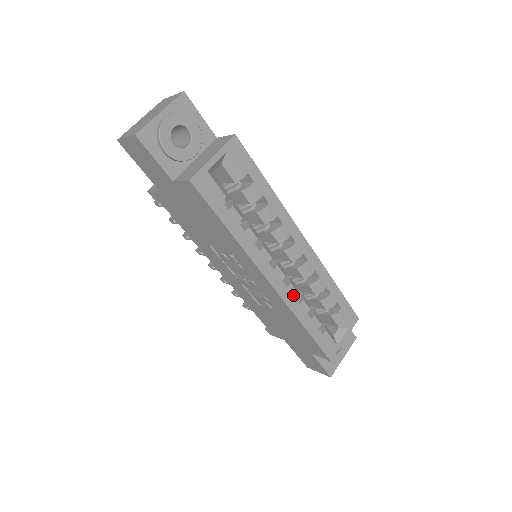
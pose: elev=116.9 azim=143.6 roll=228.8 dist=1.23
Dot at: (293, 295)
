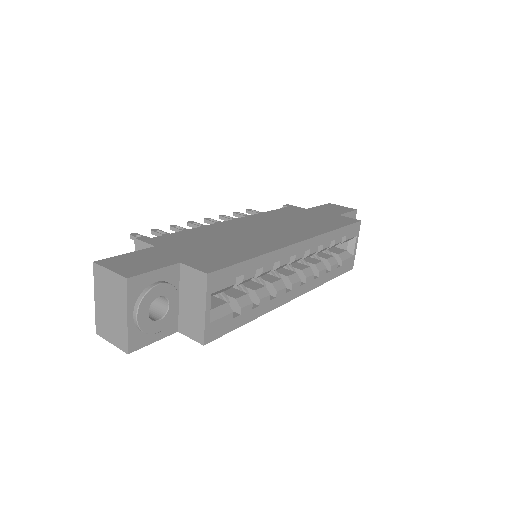
Dot at: (312, 280)
